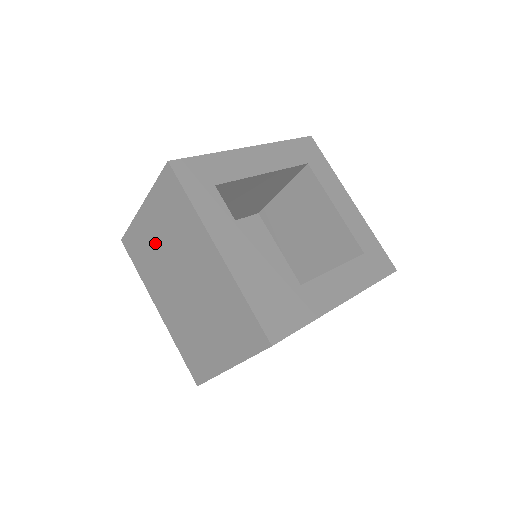
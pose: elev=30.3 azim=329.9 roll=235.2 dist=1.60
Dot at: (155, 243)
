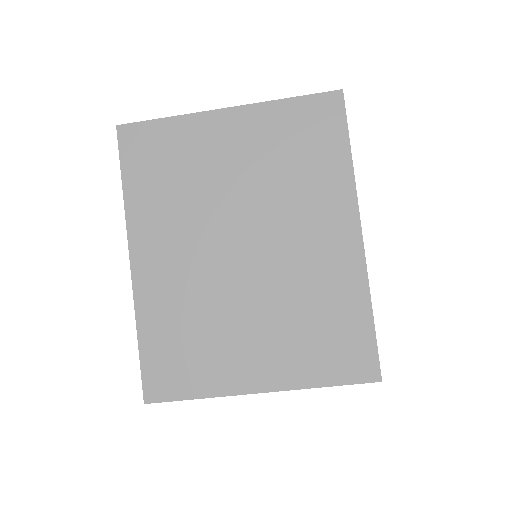
Dot at: (217, 168)
